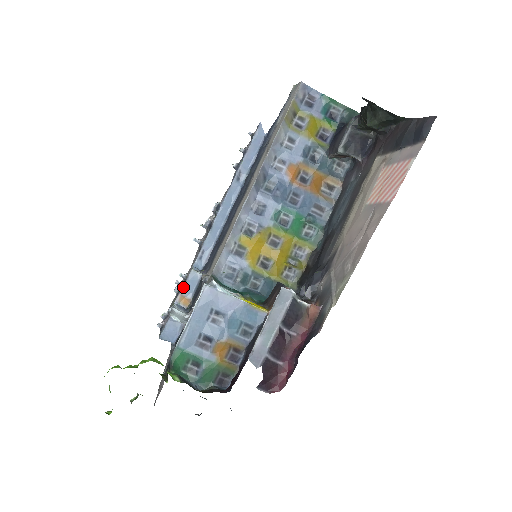
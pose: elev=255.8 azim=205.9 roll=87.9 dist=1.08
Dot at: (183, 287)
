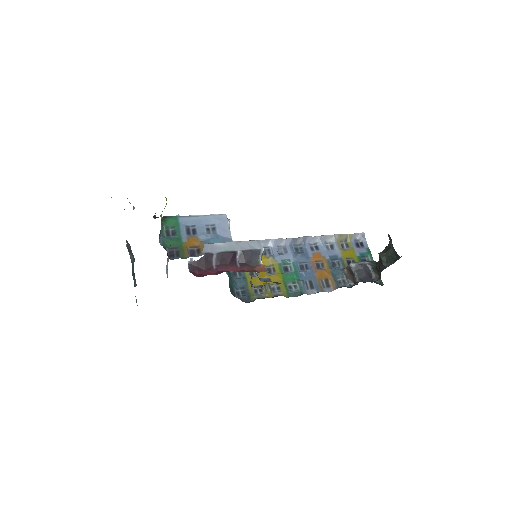
Dot at: occluded
